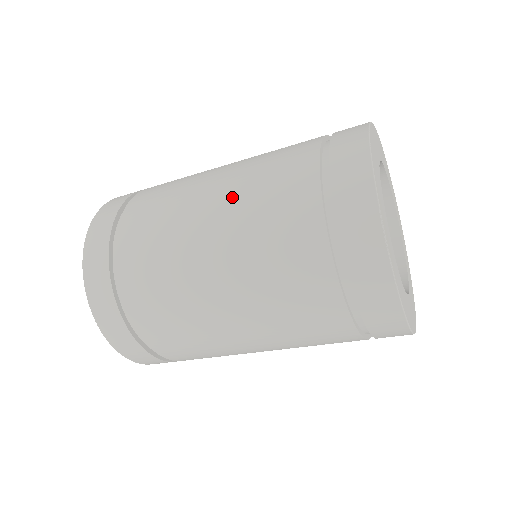
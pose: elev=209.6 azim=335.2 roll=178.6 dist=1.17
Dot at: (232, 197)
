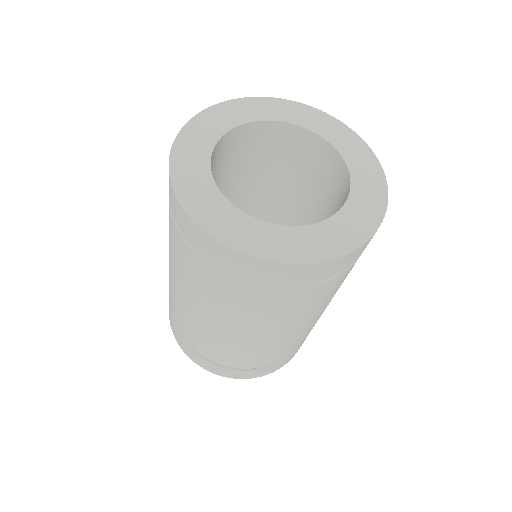
Dot at: occluded
